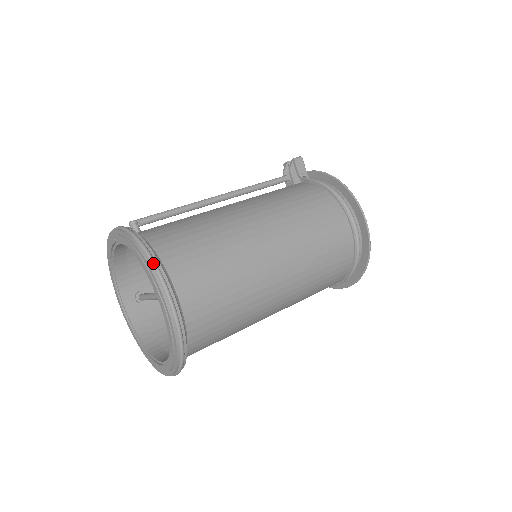
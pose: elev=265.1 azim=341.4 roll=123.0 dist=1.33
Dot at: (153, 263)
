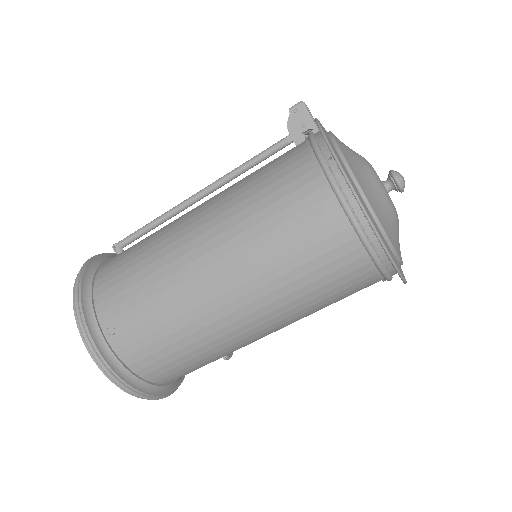
Dot at: (75, 304)
